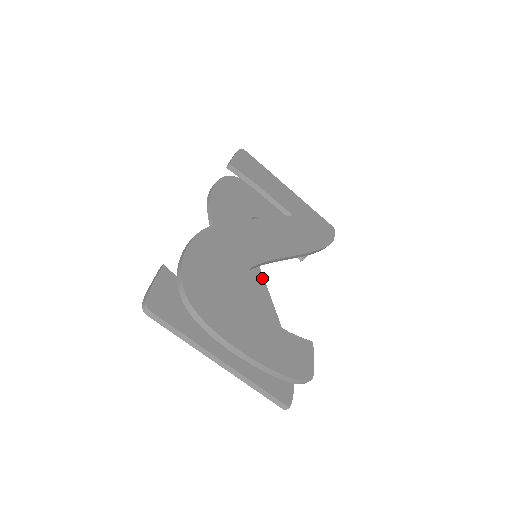
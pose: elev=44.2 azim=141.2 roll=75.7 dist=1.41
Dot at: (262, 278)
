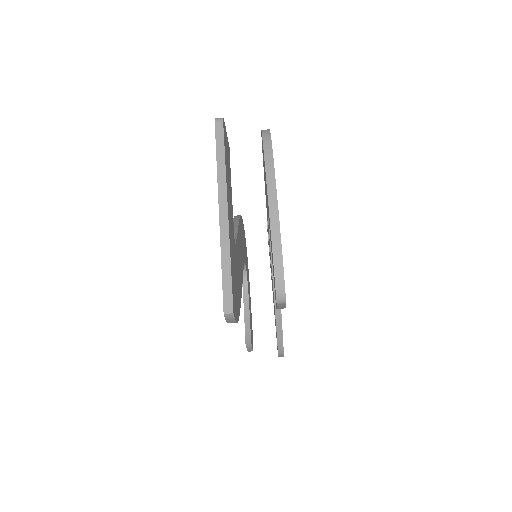
Dot at: (242, 277)
